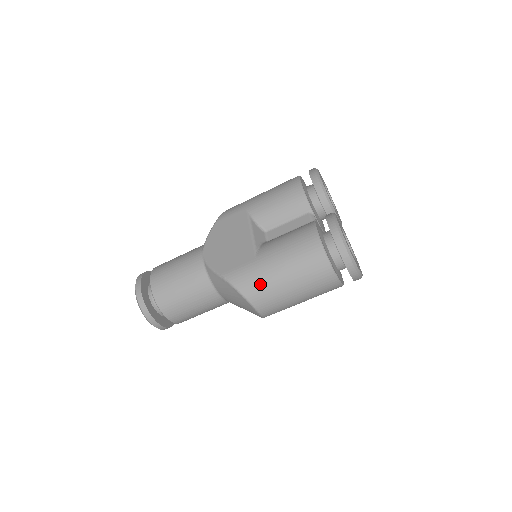
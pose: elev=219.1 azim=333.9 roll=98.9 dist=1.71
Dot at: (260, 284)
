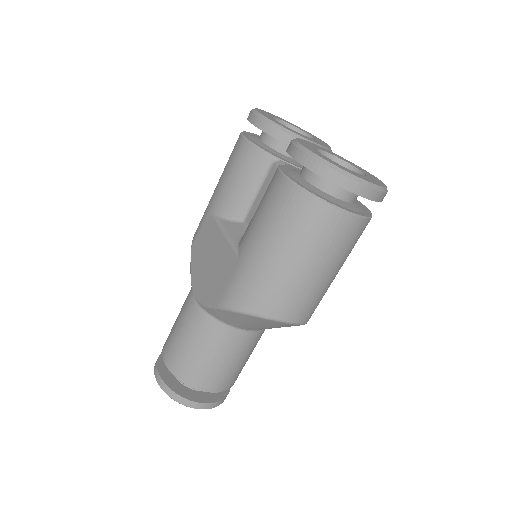
Dot at: (261, 287)
